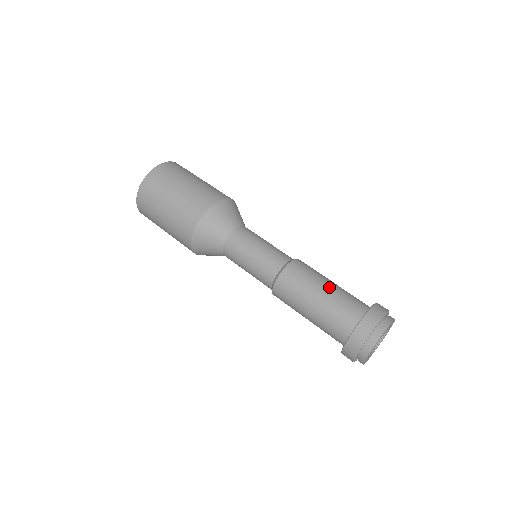
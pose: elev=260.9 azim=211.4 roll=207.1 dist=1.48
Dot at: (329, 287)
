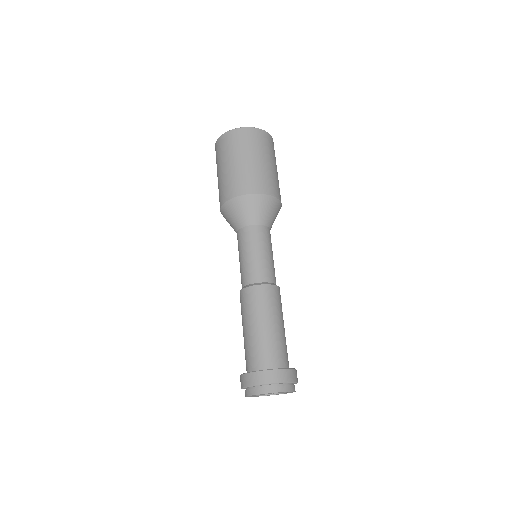
Dot at: (279, 327)
